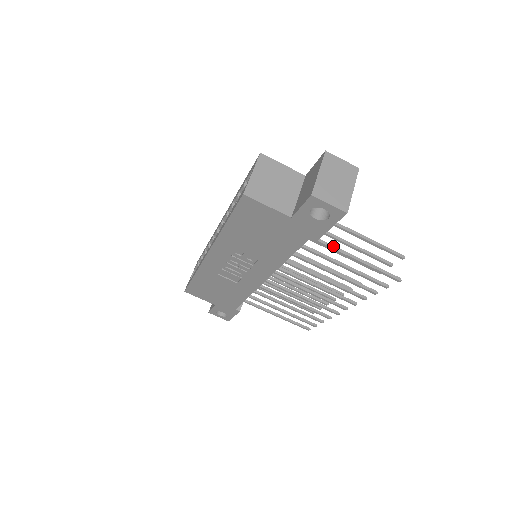
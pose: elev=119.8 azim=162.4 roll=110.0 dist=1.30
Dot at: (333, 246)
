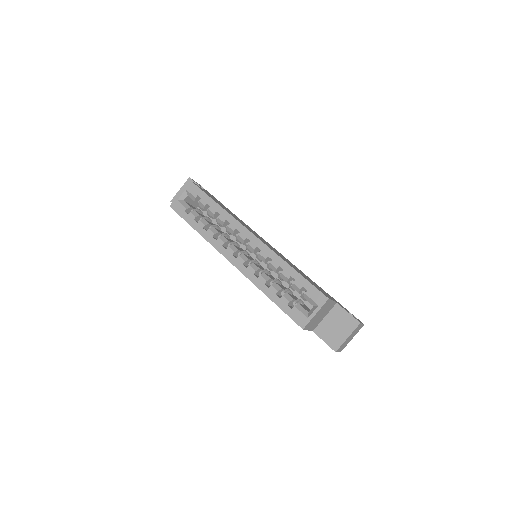
Dot at: occluded
